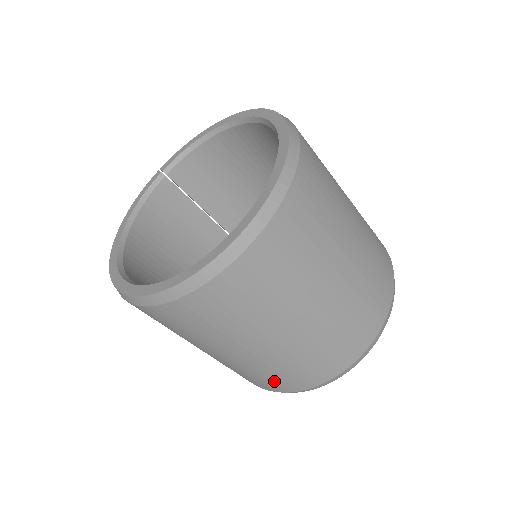
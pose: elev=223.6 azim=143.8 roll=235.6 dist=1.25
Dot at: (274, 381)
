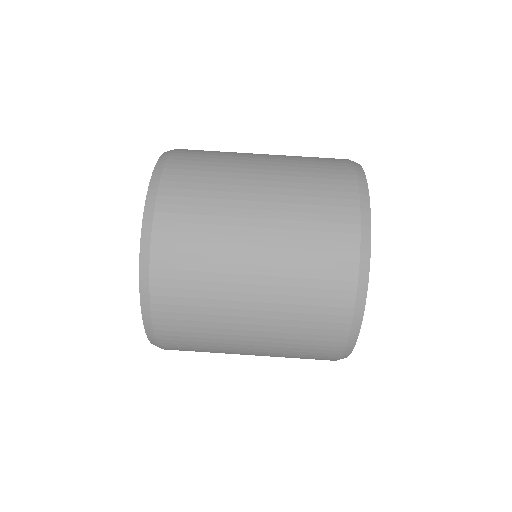
Dot at: (325, 268)
